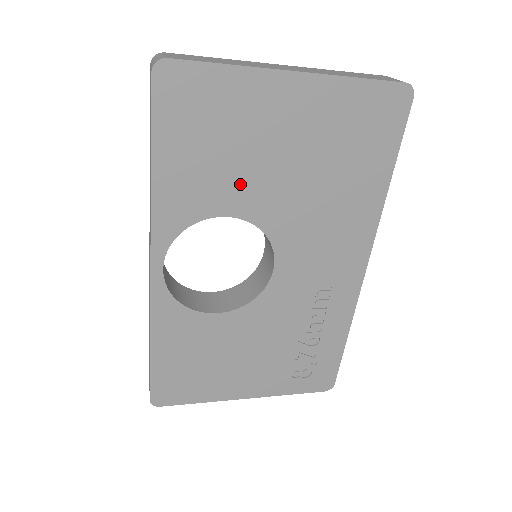
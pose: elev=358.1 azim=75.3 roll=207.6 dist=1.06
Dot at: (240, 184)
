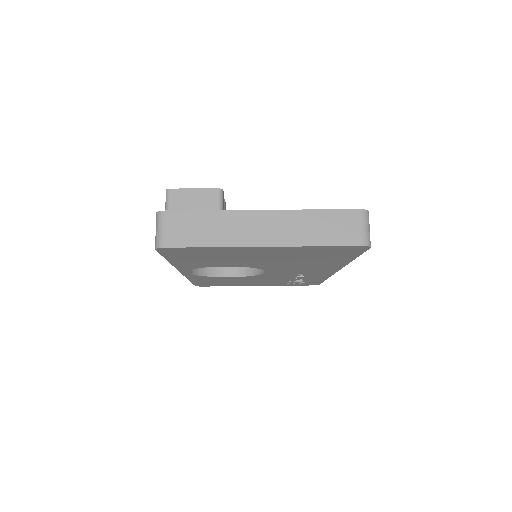
Dot at: (233, 262)
